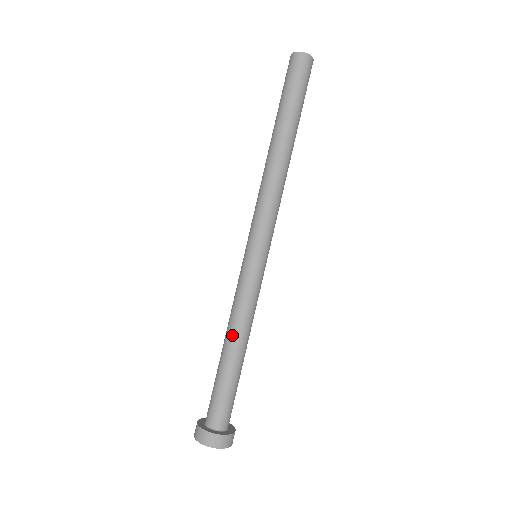
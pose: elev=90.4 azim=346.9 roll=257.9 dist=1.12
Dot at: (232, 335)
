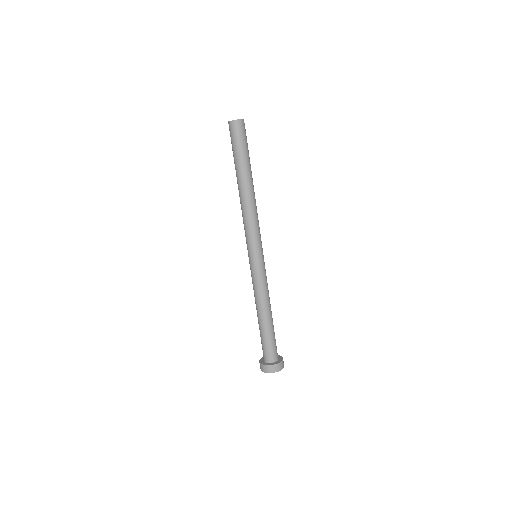
Dot at: (260, 308)
